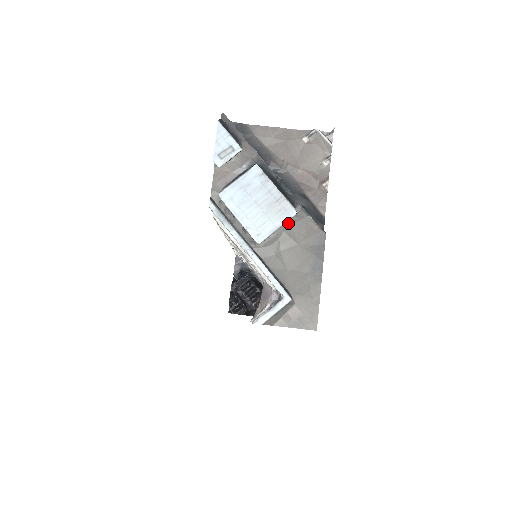
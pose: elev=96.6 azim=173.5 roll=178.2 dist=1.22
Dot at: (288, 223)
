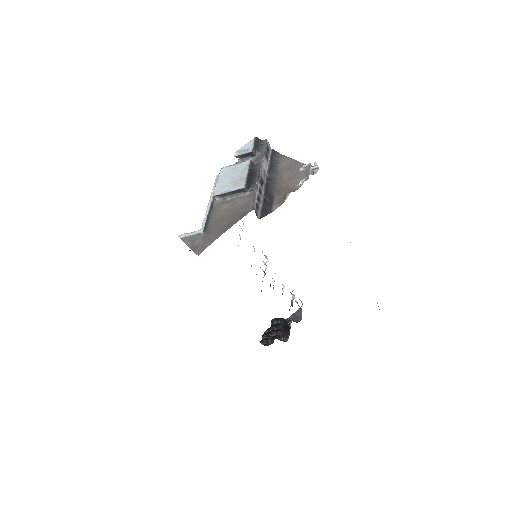
Dot at: (241, 197)
